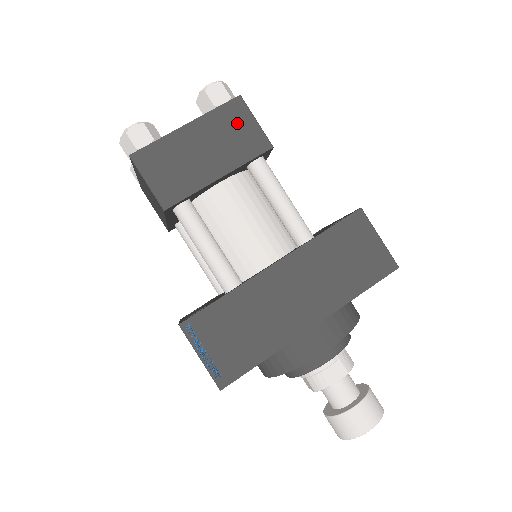
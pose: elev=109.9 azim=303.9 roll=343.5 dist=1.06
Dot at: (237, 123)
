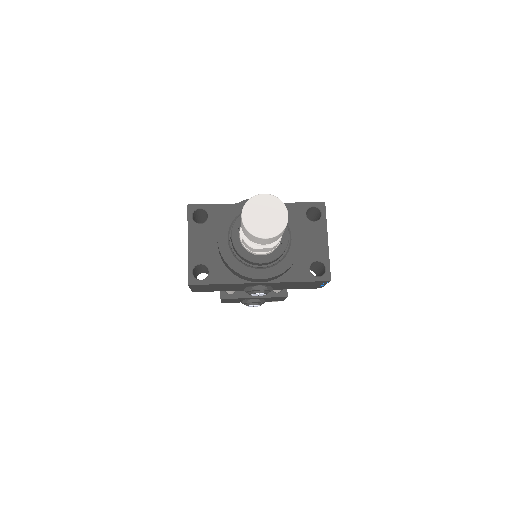
Dot at: occluded
